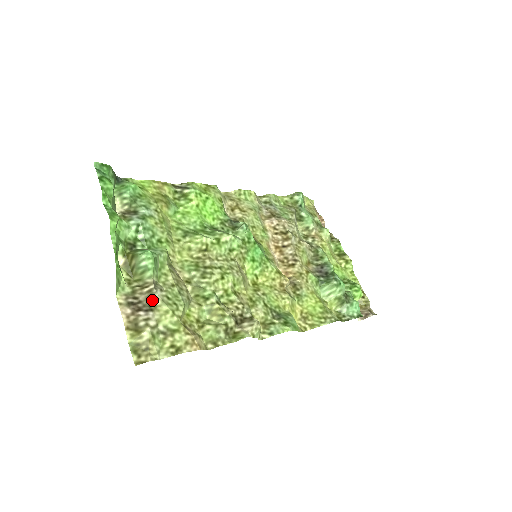
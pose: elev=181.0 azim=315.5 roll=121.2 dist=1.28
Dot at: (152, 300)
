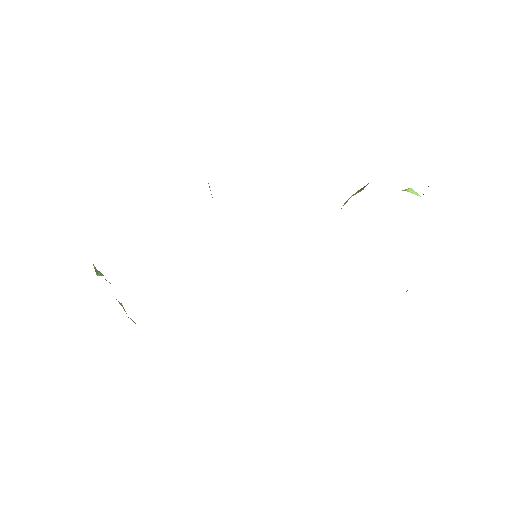
Dot at: occluded
